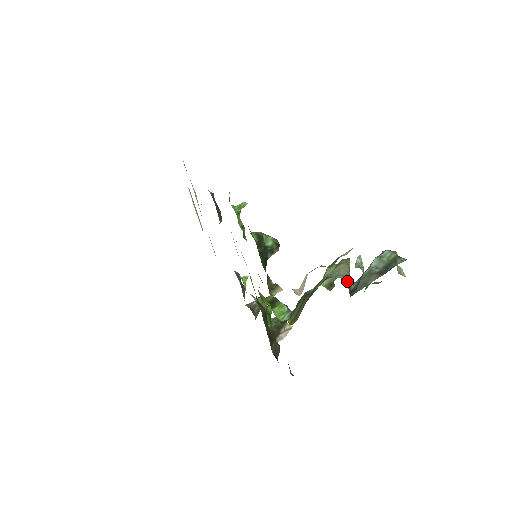
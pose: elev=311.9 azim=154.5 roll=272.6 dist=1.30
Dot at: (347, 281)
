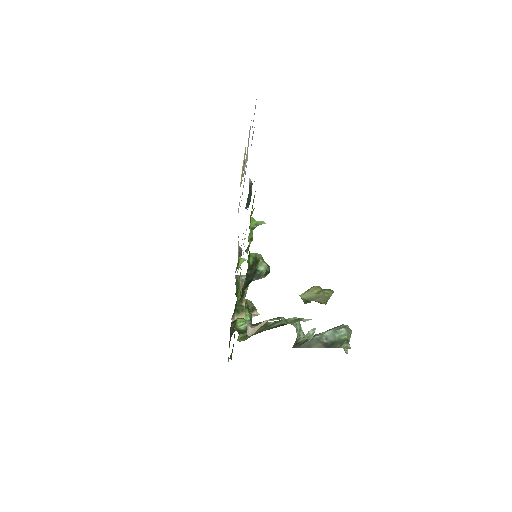
Dot at: (301, 332)
